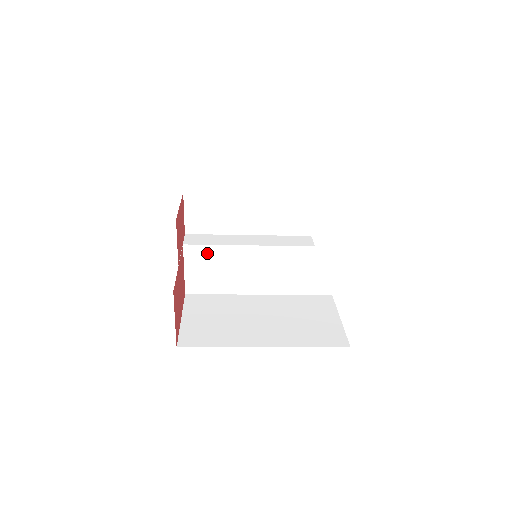
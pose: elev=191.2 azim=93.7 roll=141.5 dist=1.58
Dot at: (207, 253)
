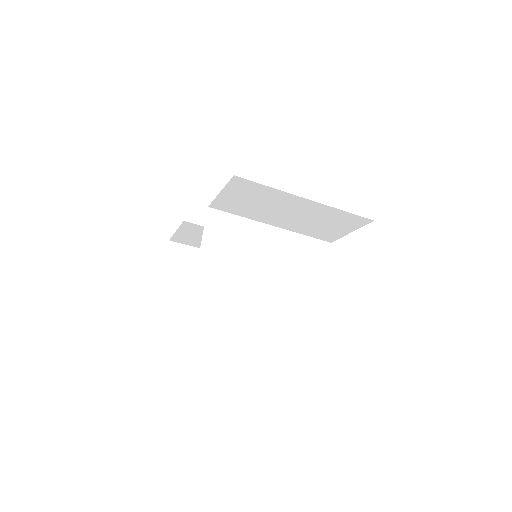
Dot at: (227, 221)
